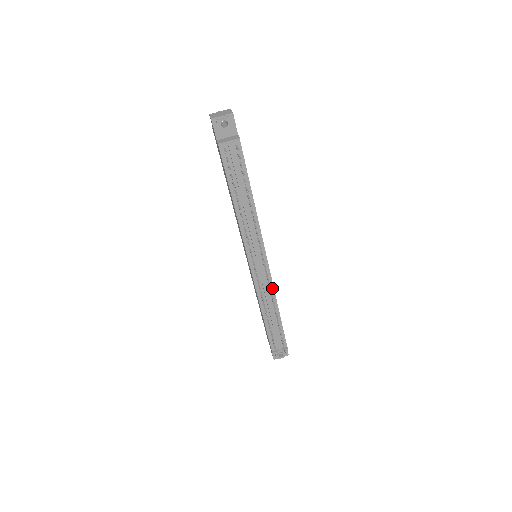
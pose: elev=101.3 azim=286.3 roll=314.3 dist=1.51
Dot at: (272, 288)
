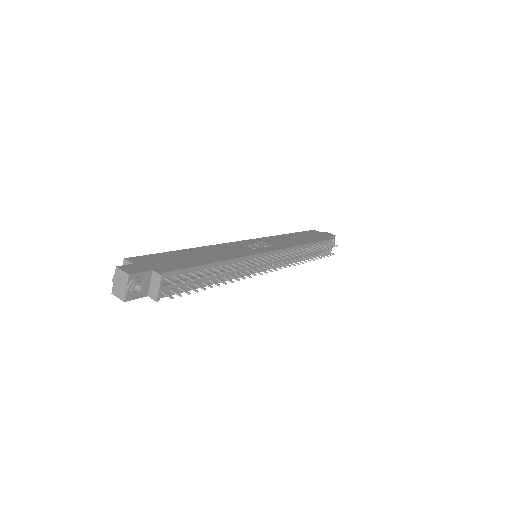
Dot at: (290, 249)
